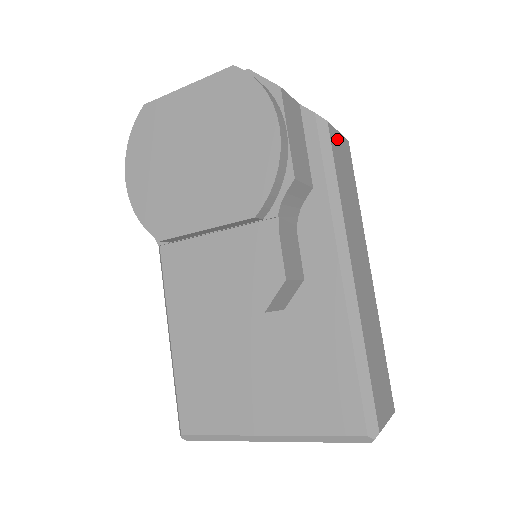
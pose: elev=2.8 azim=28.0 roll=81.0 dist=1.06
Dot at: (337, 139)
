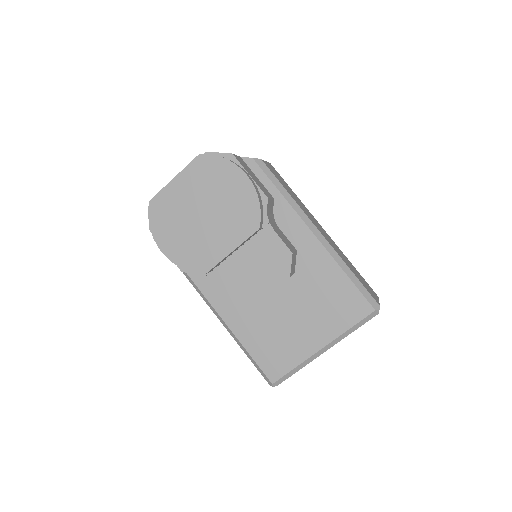
Dot at: (269, 166)
